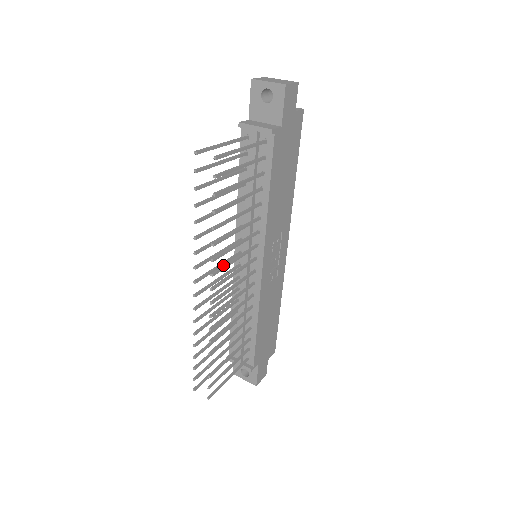
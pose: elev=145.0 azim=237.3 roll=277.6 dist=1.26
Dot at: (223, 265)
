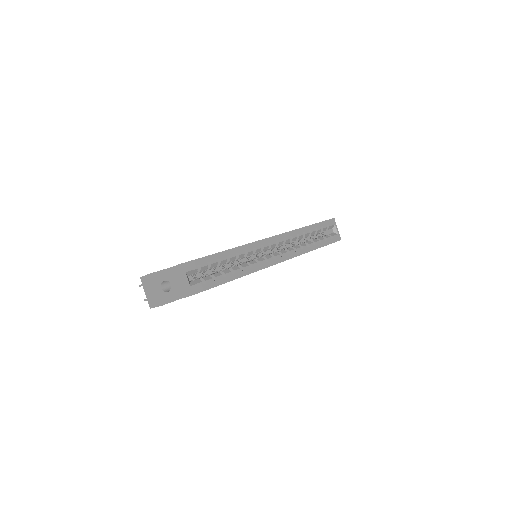
Dot at: occluded
